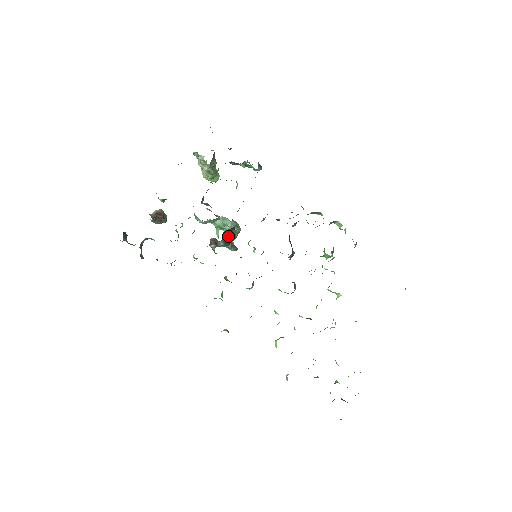
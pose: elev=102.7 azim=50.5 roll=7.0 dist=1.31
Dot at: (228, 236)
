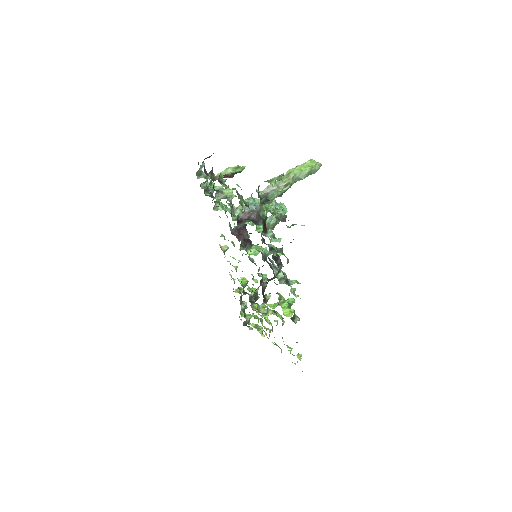
Dot at: (250, 233)
